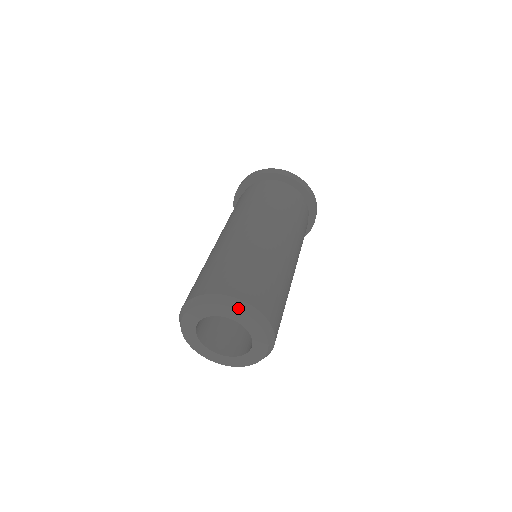
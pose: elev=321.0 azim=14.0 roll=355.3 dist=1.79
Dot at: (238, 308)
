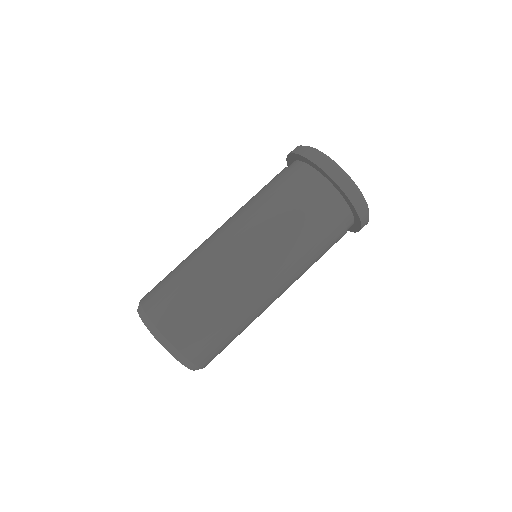
Dot at: (190, 368)
